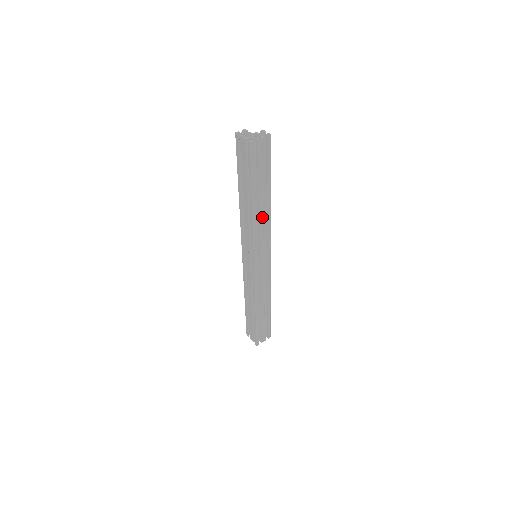
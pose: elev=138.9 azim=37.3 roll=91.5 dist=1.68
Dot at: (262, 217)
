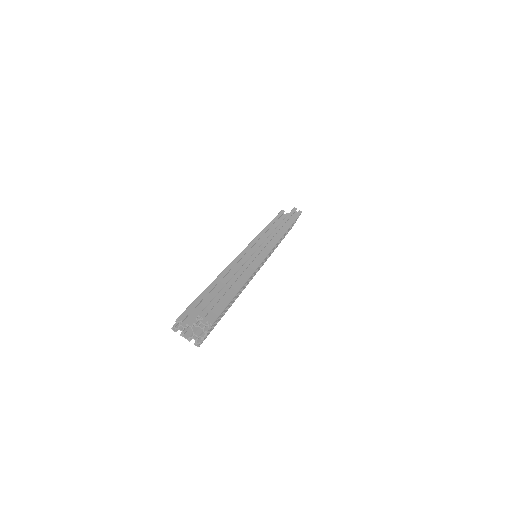
Dot at: (246, 284)
